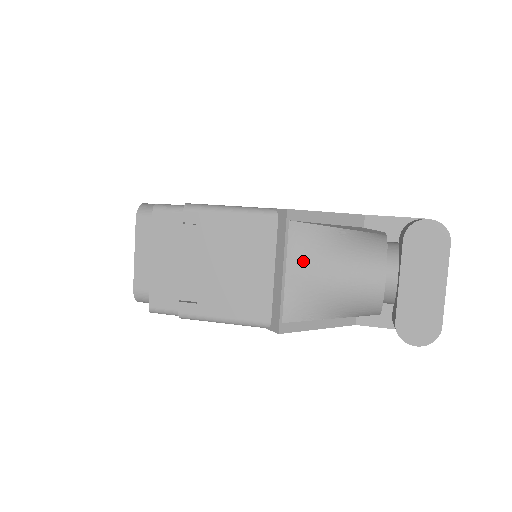
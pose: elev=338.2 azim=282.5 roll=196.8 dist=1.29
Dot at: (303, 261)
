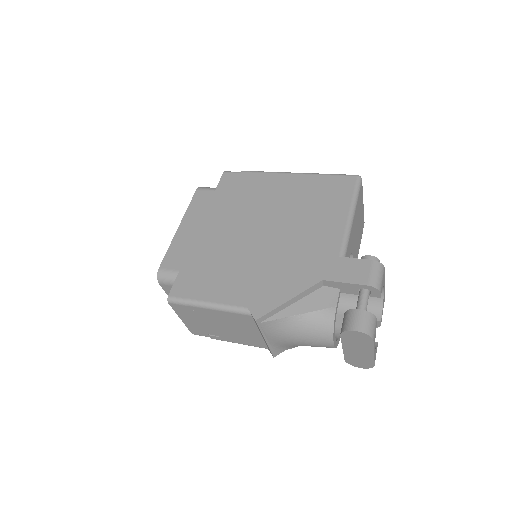
Dot at: (276, 336)
